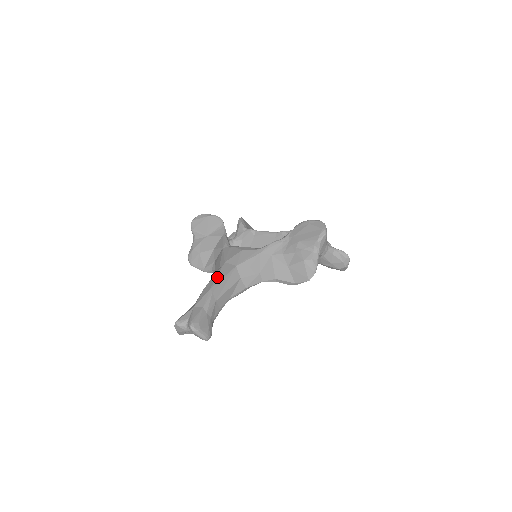
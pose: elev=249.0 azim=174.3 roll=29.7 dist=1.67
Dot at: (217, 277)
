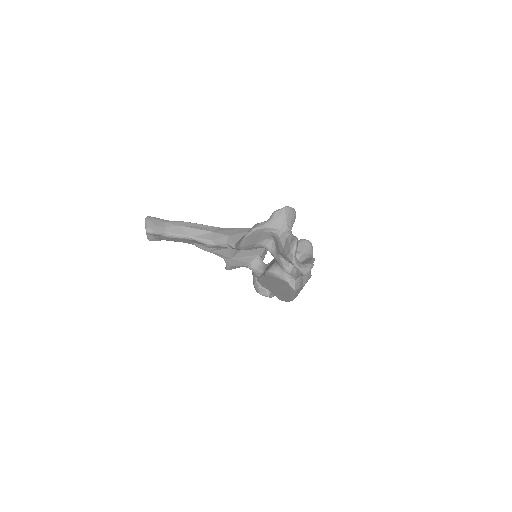
Dot at: occluded
